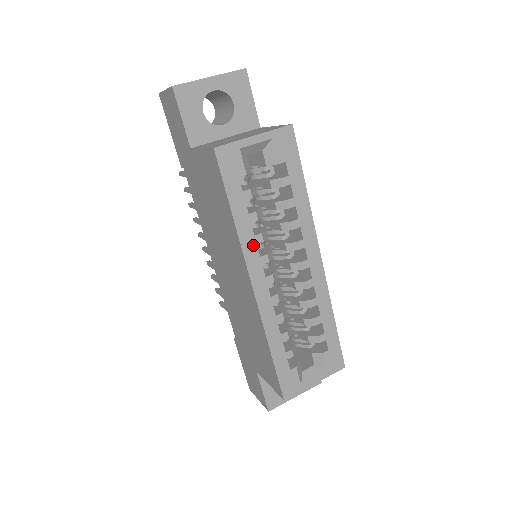
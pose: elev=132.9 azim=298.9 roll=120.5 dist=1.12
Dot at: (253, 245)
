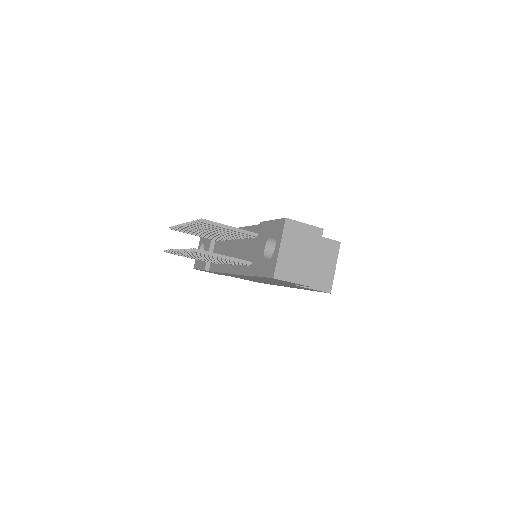
Dot at: occluded
